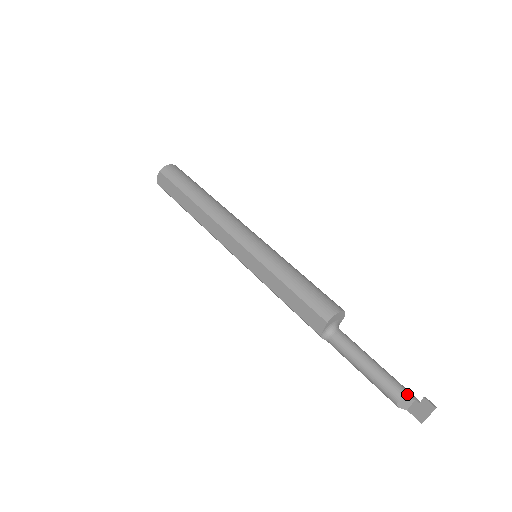
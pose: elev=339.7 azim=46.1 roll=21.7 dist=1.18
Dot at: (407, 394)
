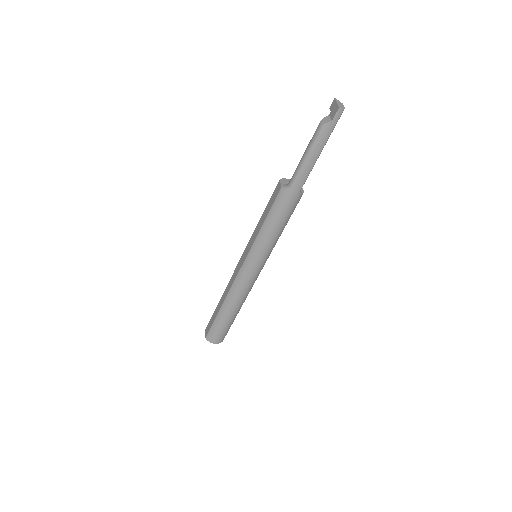
Dot at: occluded
